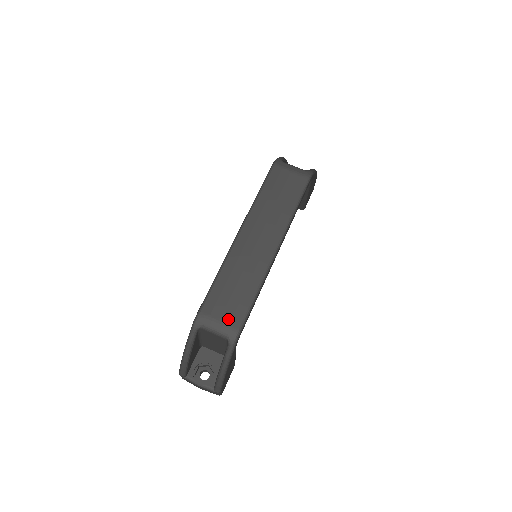
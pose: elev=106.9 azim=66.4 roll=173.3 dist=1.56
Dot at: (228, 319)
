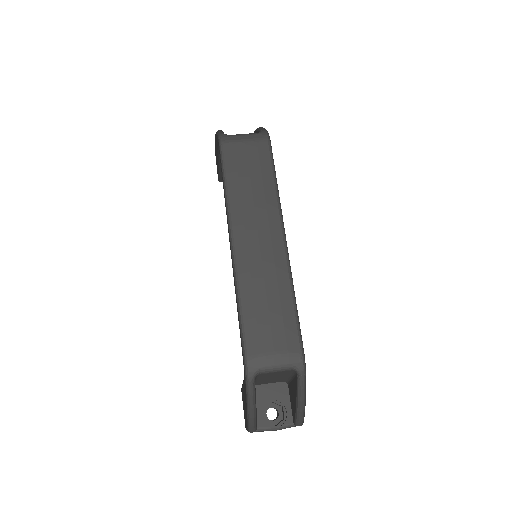
Dot at: (283, 347)
